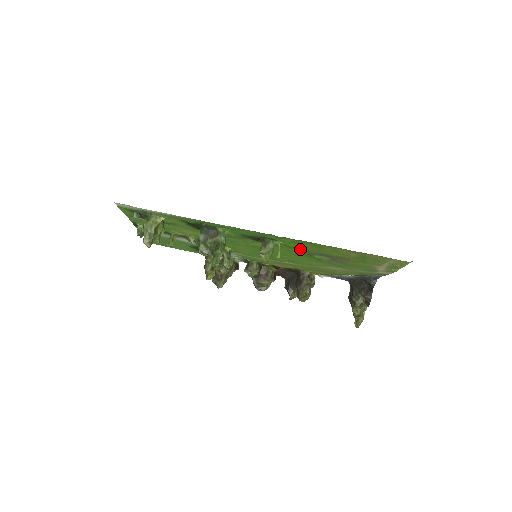
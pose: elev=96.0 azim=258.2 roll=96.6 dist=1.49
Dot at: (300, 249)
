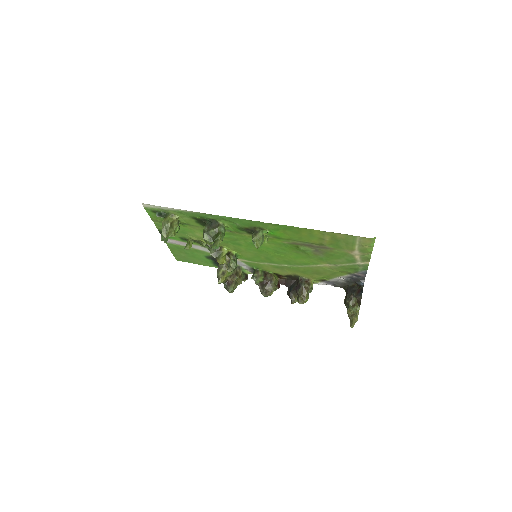
Dot at: (286, 240)
